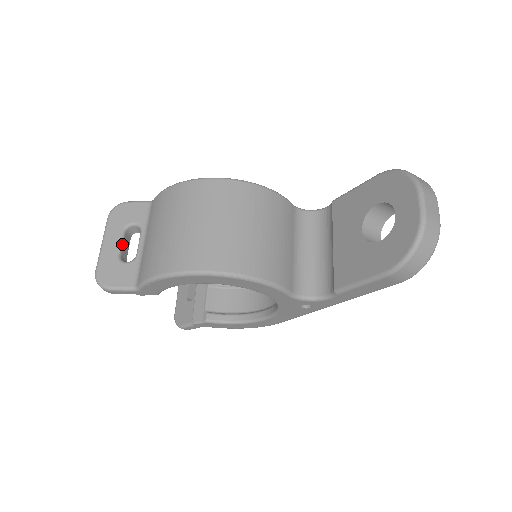
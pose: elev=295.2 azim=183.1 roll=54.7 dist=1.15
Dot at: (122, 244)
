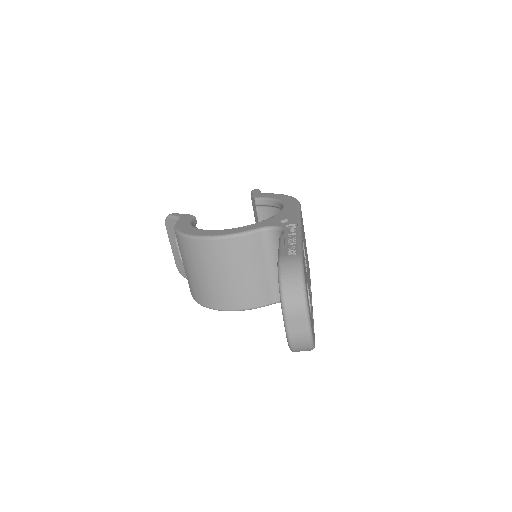
Dot at: occluded
